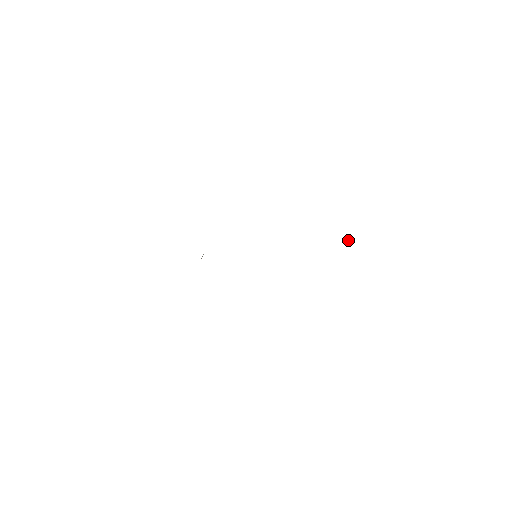
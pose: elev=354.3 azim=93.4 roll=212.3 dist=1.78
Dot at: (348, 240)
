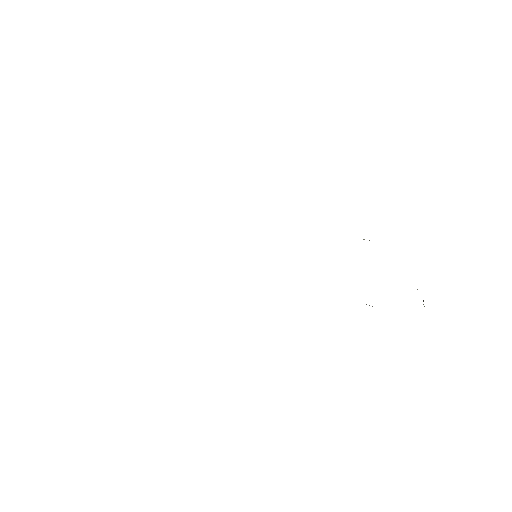
Dot at: (363, 239)
